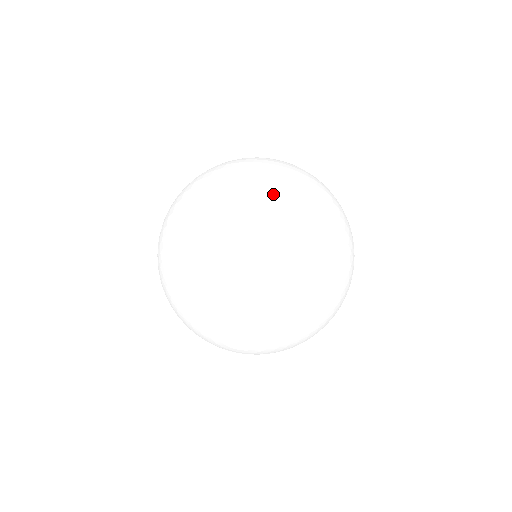
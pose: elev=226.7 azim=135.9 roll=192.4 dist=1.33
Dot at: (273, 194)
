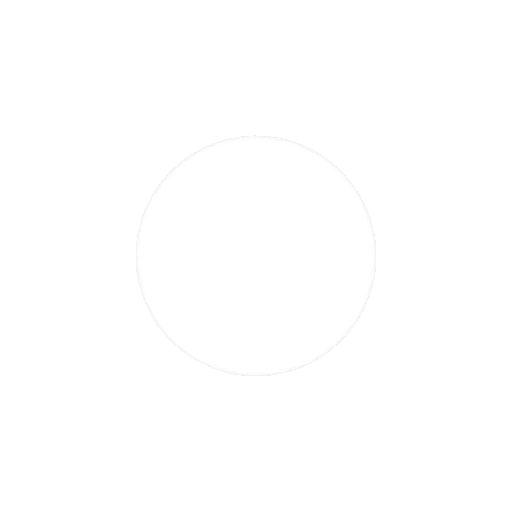
Dot at: (203, 361)
